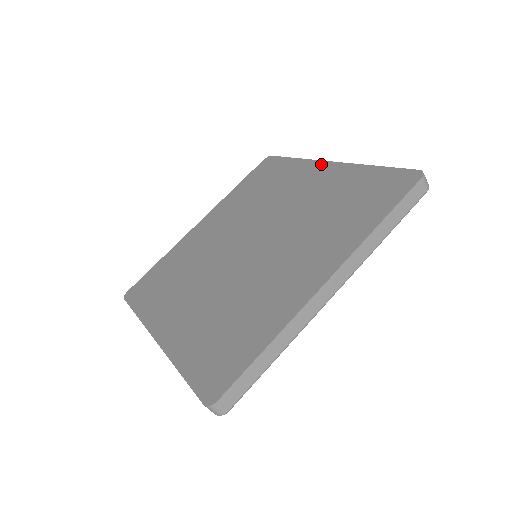
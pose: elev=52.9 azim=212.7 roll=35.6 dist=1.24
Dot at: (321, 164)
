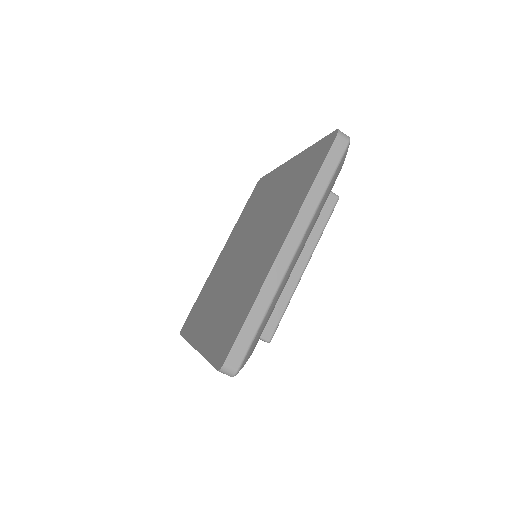
Dot at: (286, 164)
